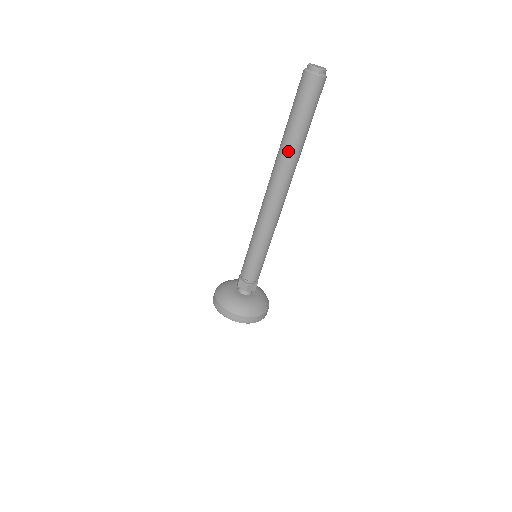
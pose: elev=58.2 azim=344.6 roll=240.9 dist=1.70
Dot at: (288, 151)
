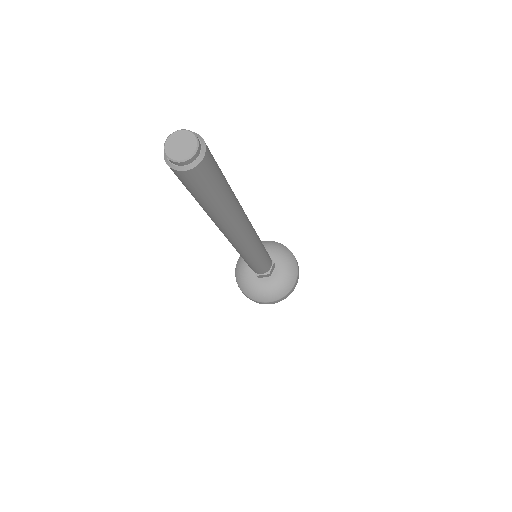
Dot at: (210, 217)
